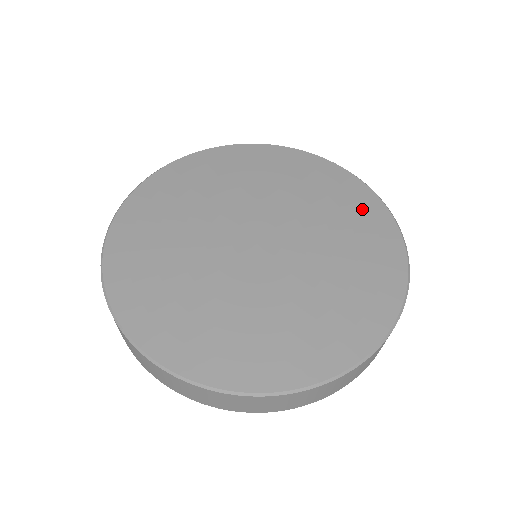
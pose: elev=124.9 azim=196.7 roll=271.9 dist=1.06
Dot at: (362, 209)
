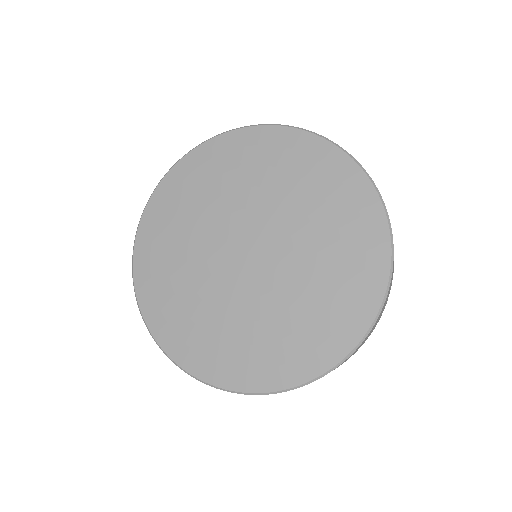
Dot at: (314, 162)
